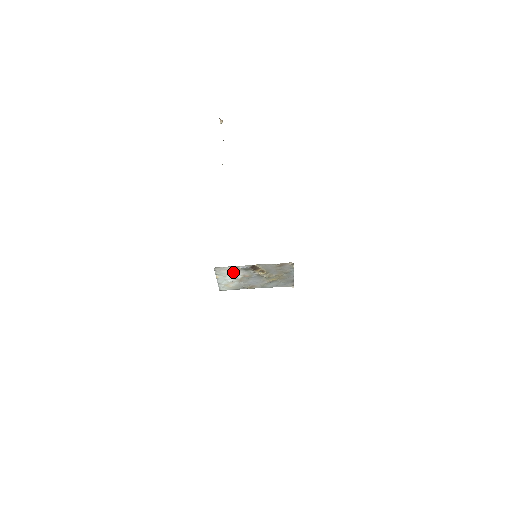
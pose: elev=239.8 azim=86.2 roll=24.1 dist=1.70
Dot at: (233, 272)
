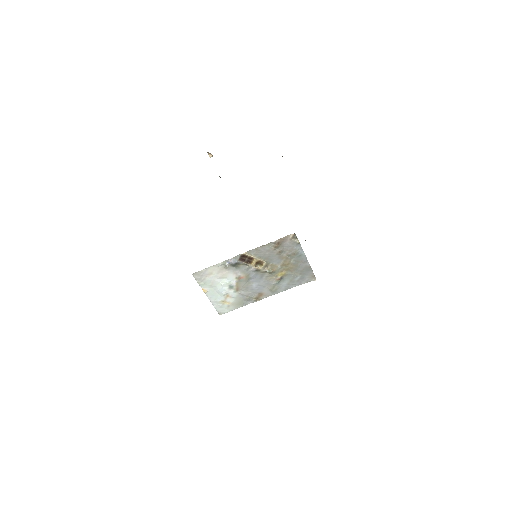
Dot at: (221, 275)
